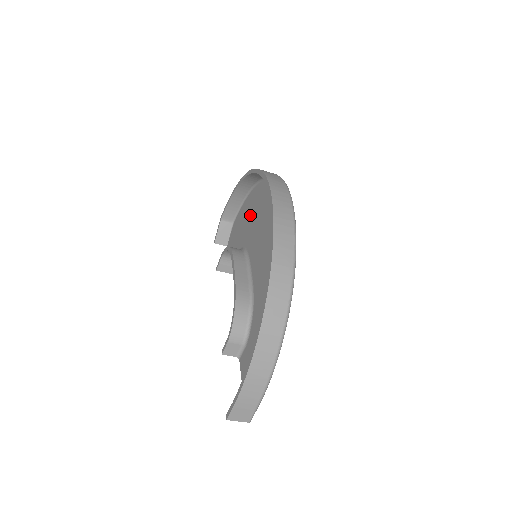
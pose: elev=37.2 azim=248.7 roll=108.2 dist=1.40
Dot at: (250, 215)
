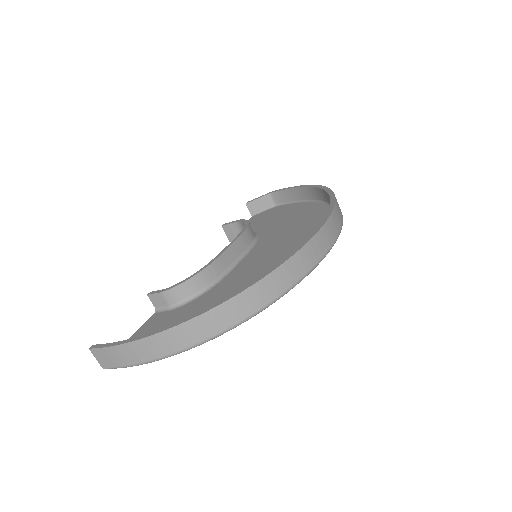
Dot at: (291, 219)
